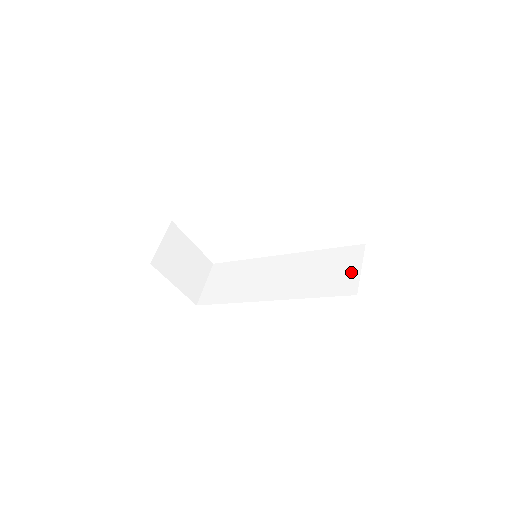
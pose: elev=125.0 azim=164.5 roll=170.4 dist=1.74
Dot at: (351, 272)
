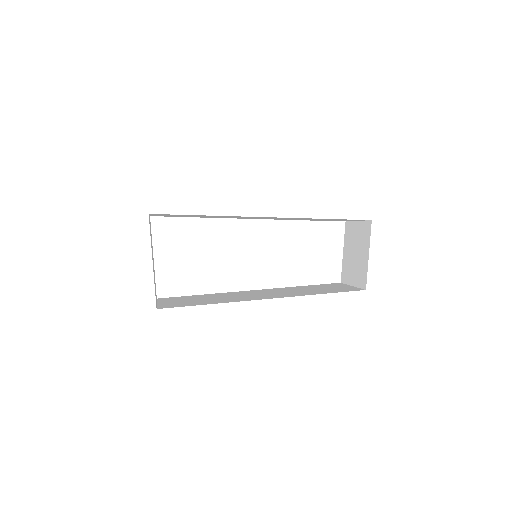
Dot at: (345, 287)
